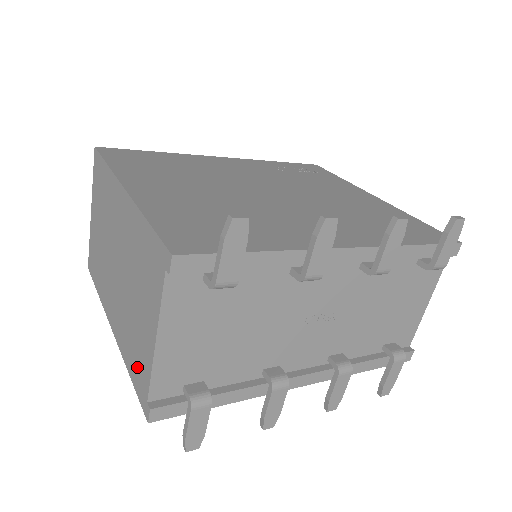
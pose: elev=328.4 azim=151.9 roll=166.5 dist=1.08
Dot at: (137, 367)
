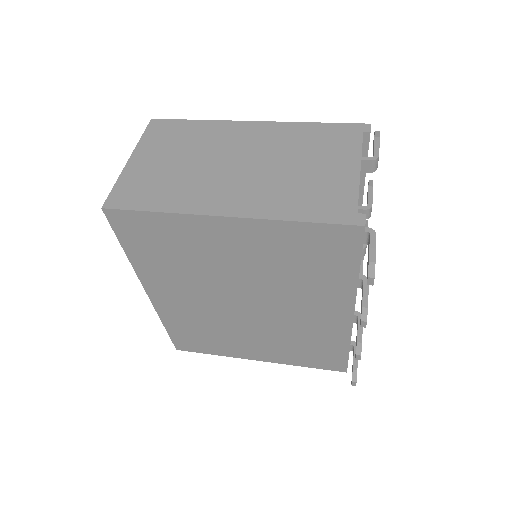
Dot at: (323, 203)
